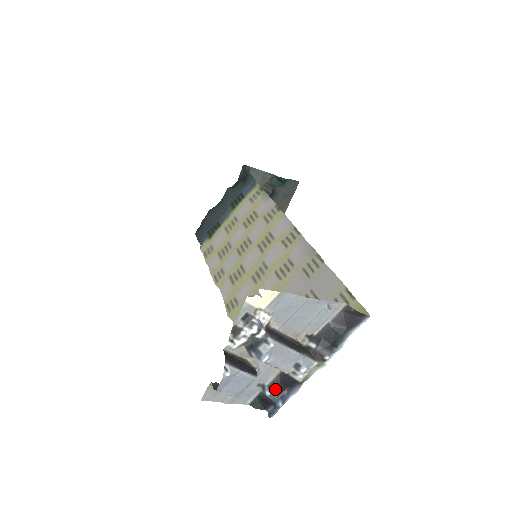
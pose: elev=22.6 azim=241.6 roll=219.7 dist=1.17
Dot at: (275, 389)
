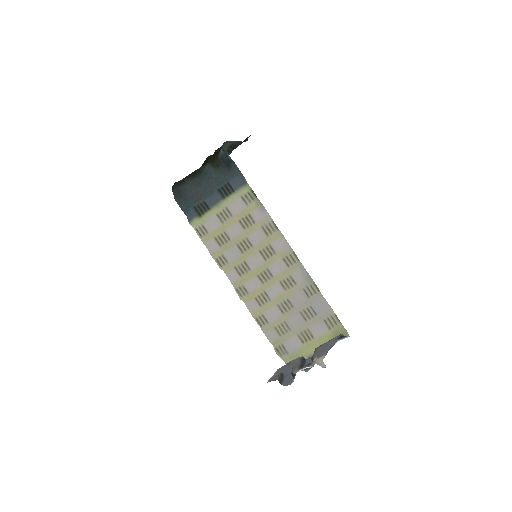
Dot at: occluded
